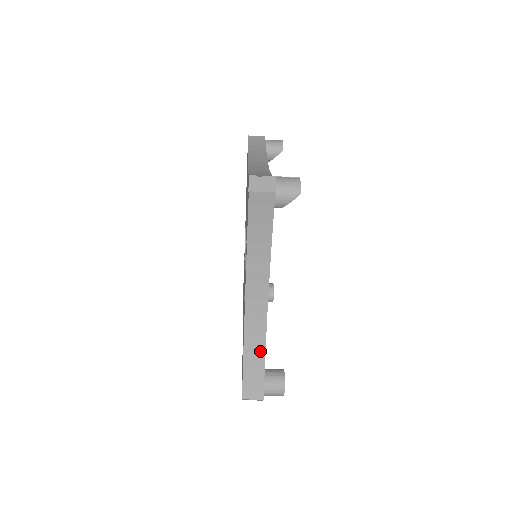
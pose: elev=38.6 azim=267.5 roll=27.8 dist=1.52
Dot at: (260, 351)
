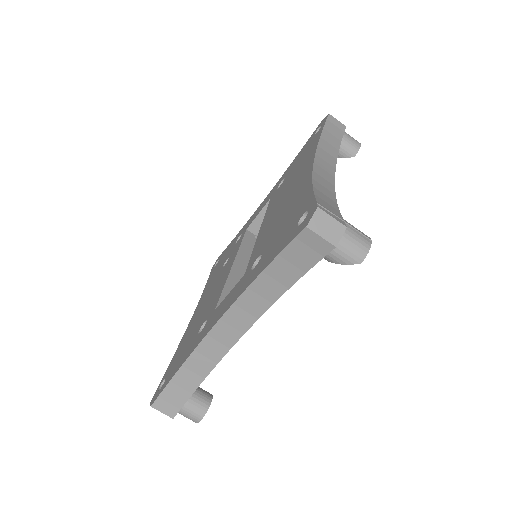
Dot at: (200, 374)
